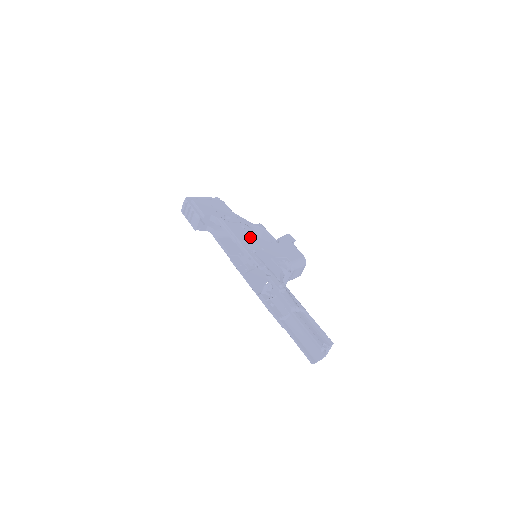
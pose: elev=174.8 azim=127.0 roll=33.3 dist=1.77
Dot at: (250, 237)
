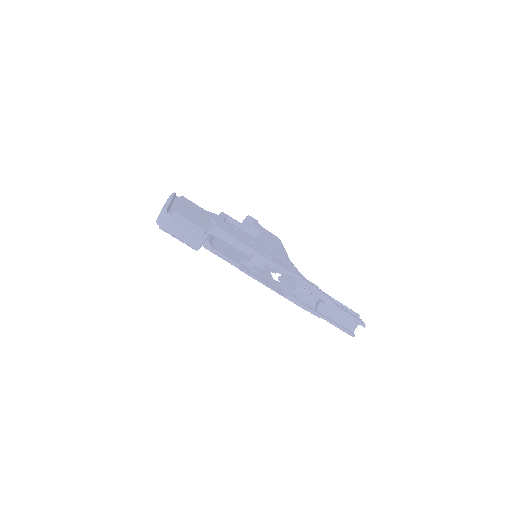
Dot at: (252, 240)
